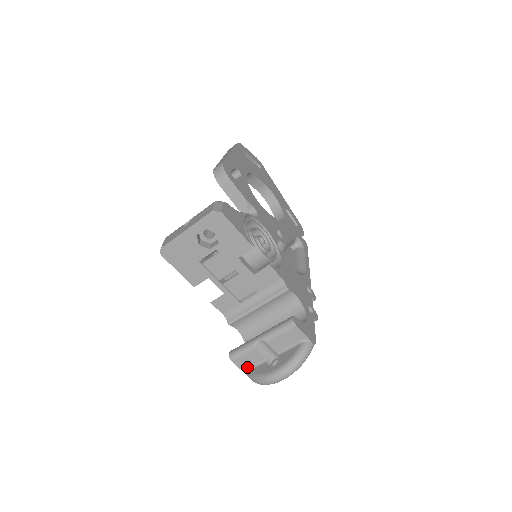
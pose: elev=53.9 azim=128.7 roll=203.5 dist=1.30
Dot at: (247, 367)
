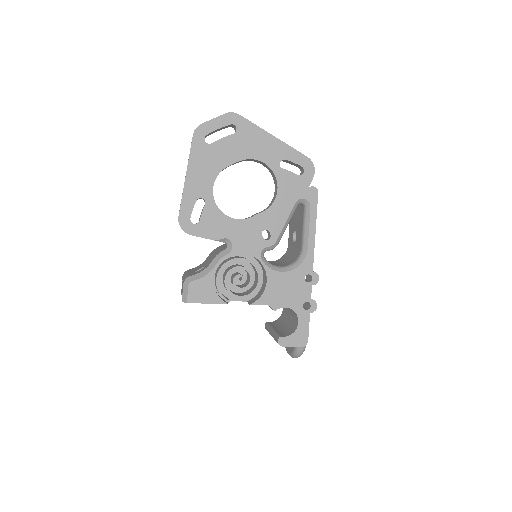
Dot at: occluded
